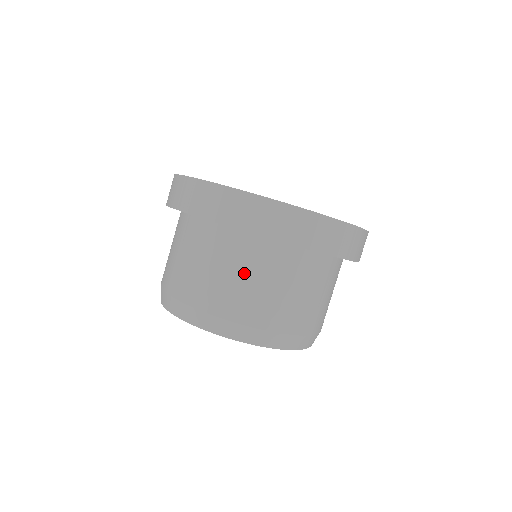
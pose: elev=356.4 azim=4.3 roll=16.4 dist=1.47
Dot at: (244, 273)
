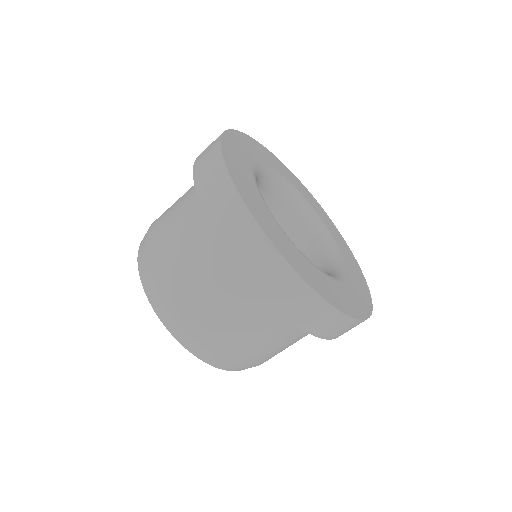
Dot at: (199, 268)
